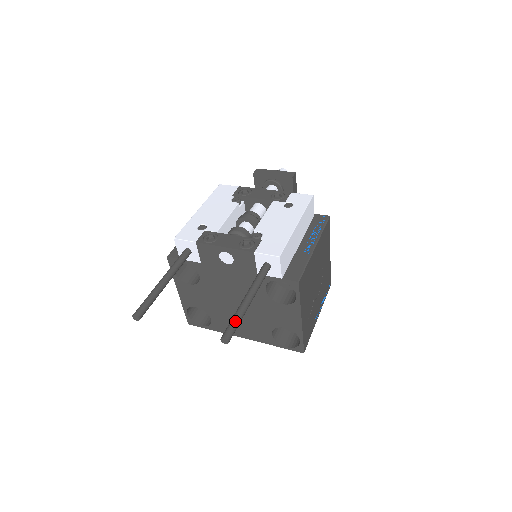
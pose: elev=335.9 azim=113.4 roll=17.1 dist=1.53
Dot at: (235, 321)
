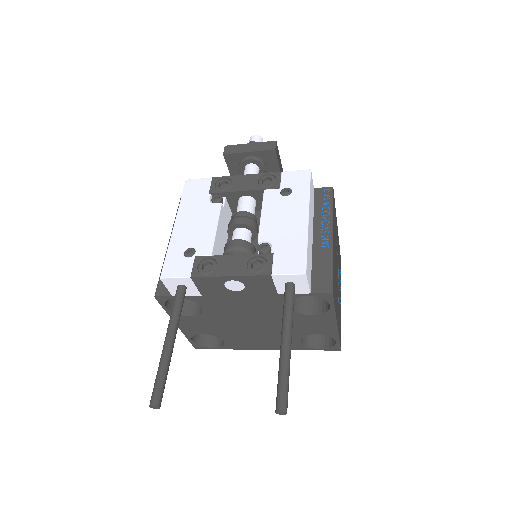
Dot at: (284, 381)
